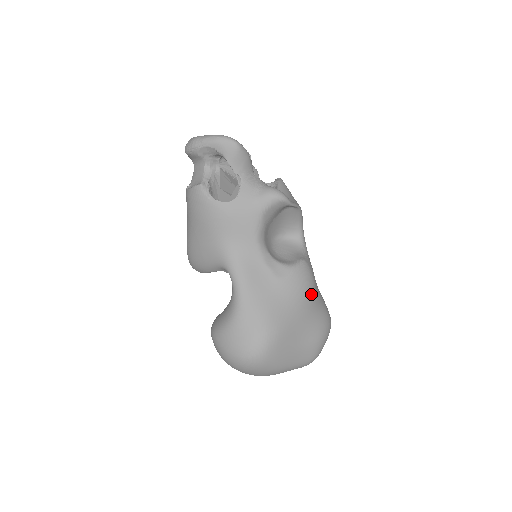
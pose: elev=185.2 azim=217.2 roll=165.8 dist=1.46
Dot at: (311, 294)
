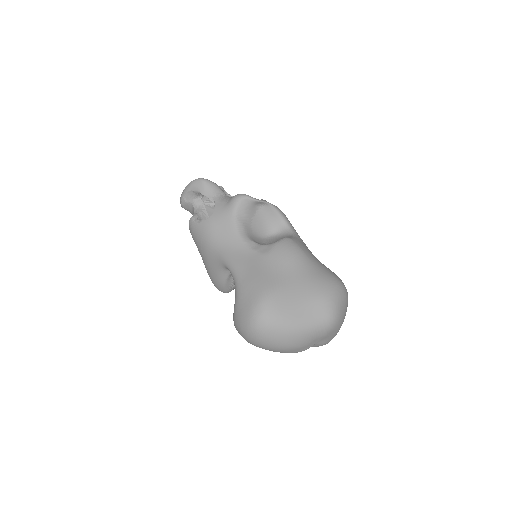
Dot at: (301, 259)
